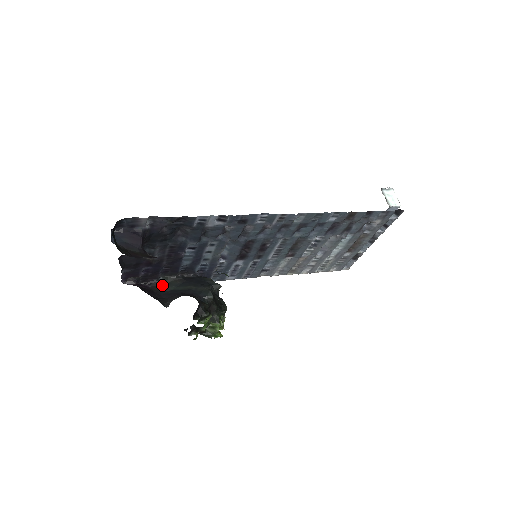
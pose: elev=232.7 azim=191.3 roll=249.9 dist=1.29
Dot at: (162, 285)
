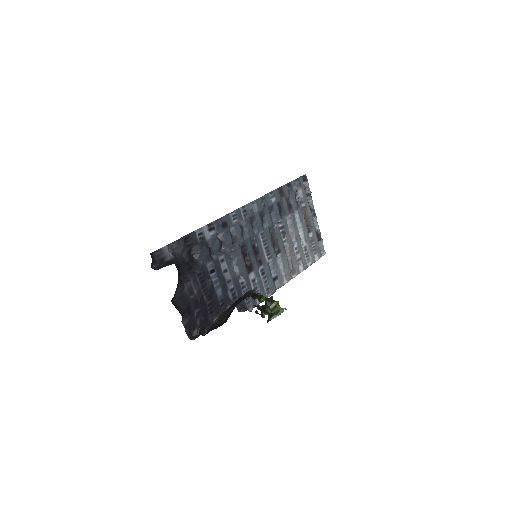
Dot at: (218, 323)
